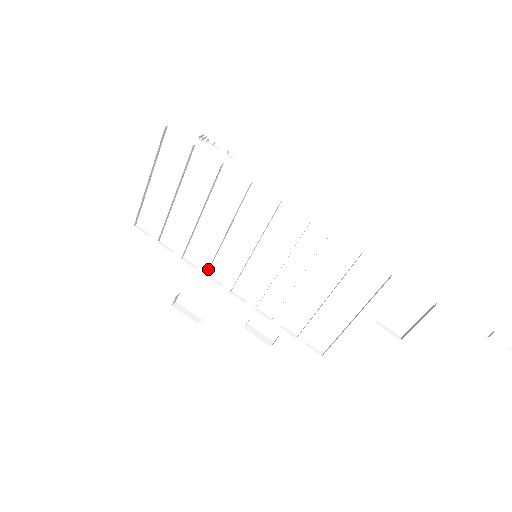
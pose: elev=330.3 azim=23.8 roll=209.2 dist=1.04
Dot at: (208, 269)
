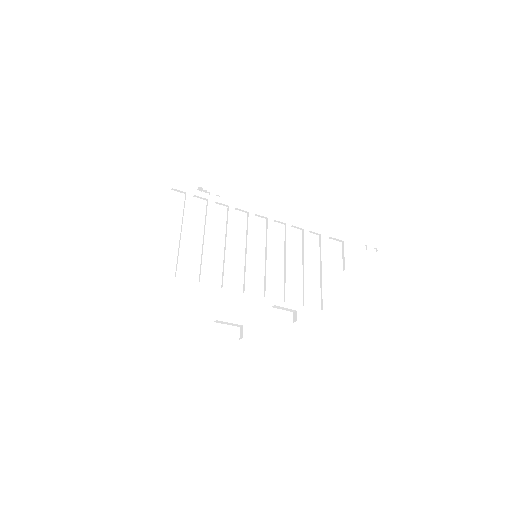
Dot at: occluded
